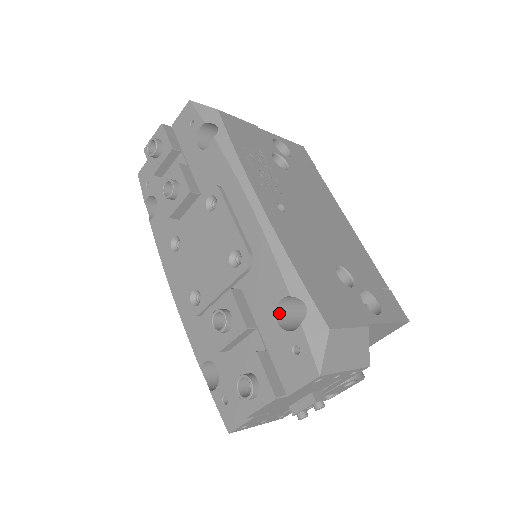
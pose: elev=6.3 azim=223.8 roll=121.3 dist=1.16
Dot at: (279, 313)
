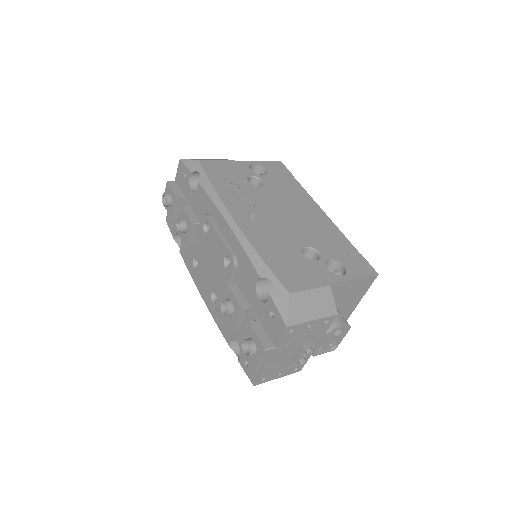
Dot at: (259, 292)
